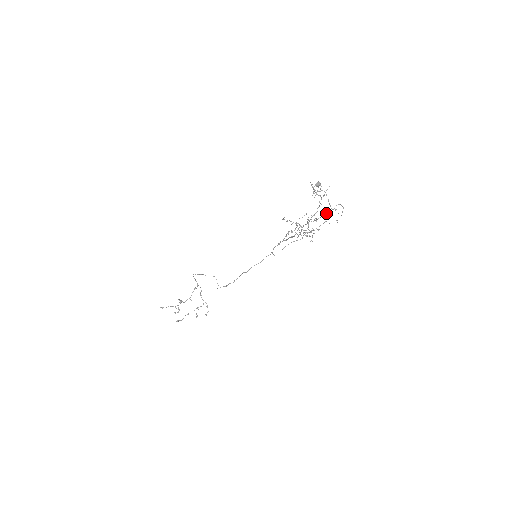
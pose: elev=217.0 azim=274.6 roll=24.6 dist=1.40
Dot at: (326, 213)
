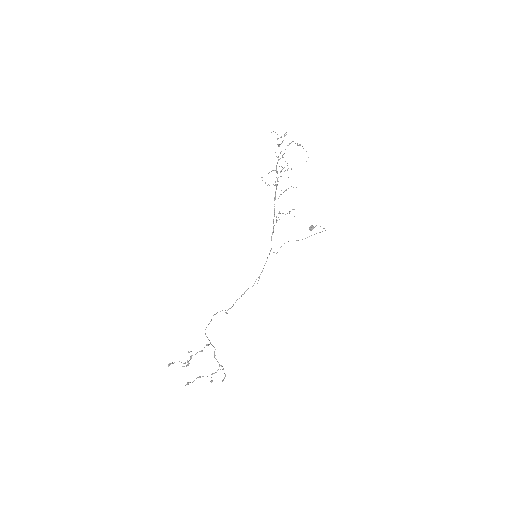
Dot at: (289, 143)
